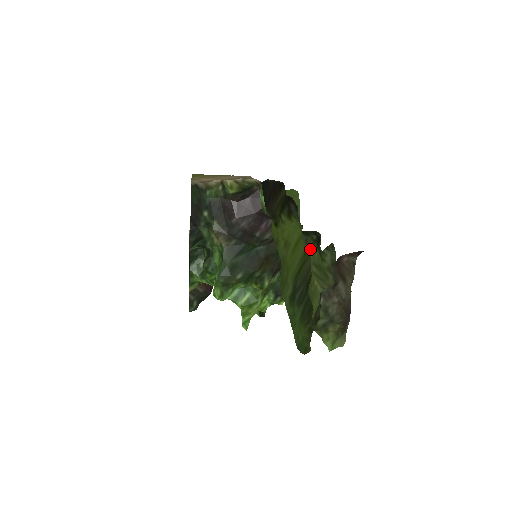
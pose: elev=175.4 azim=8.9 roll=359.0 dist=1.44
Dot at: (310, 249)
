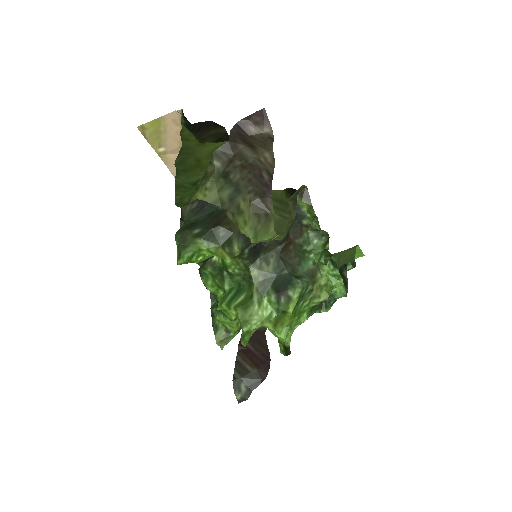
Dot at: (272, 191)
